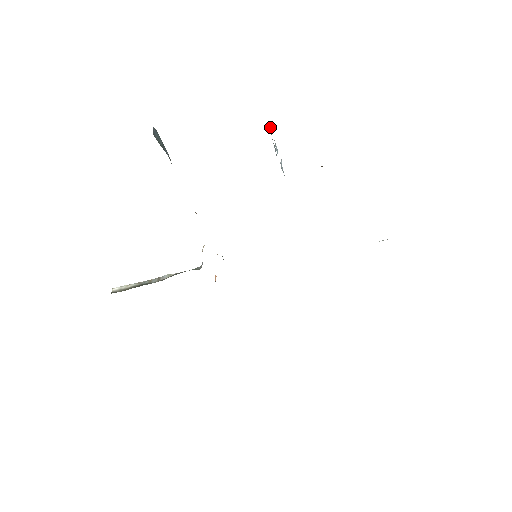
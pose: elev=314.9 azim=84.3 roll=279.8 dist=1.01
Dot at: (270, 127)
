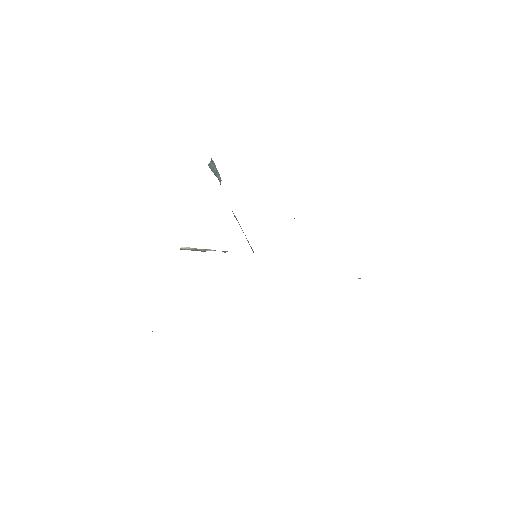
Dot at: occluded
